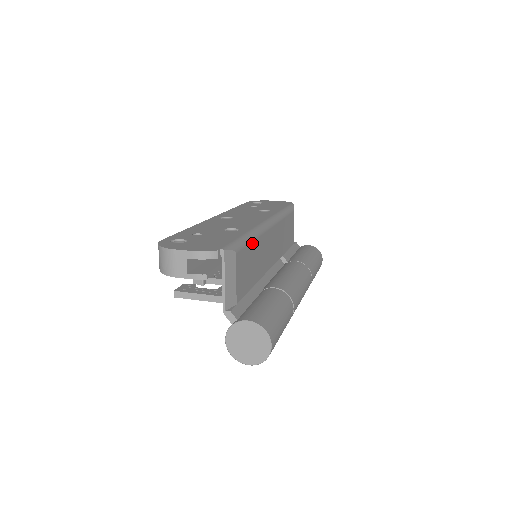
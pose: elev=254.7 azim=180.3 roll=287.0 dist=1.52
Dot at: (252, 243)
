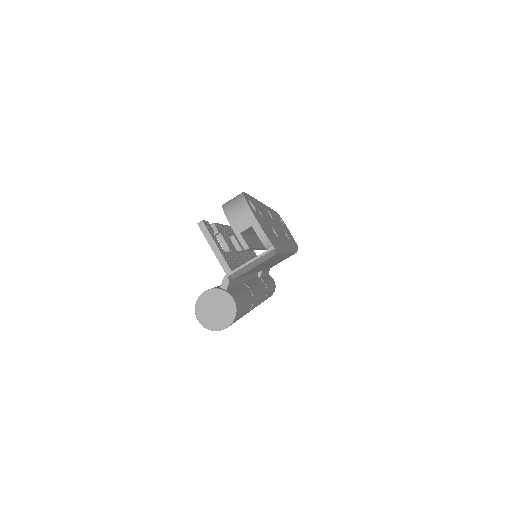
Dot at: occluded
